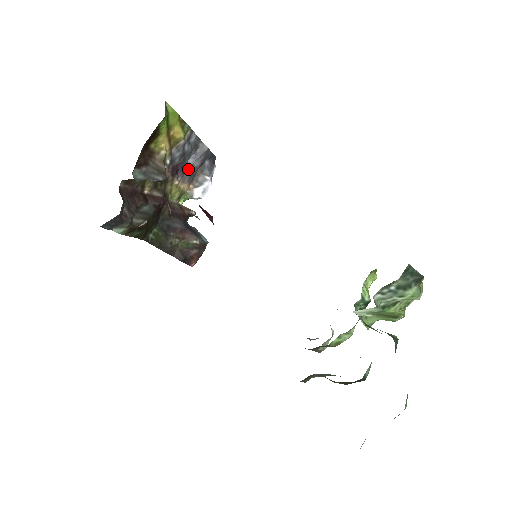
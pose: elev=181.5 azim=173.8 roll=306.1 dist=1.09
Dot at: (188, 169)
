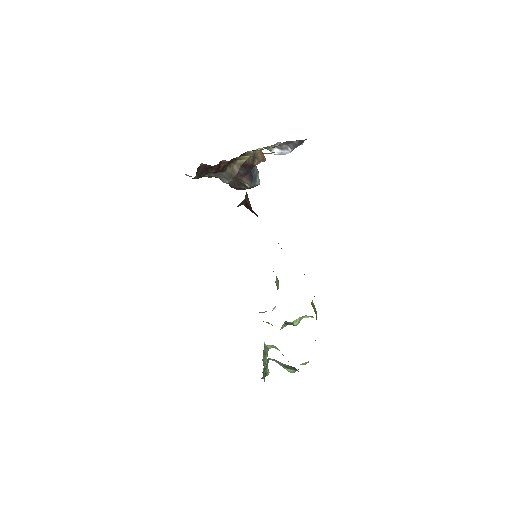
Dot at: (273, 146)
